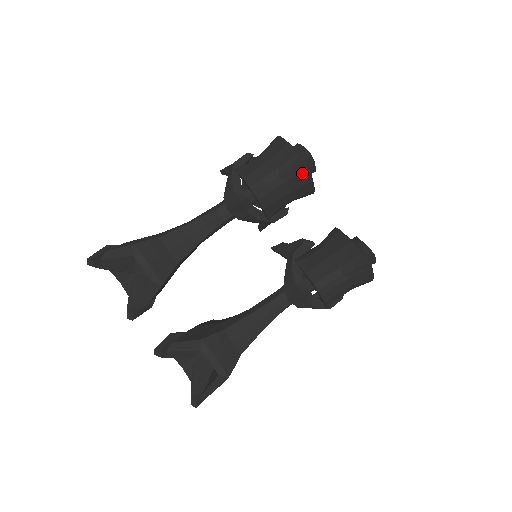
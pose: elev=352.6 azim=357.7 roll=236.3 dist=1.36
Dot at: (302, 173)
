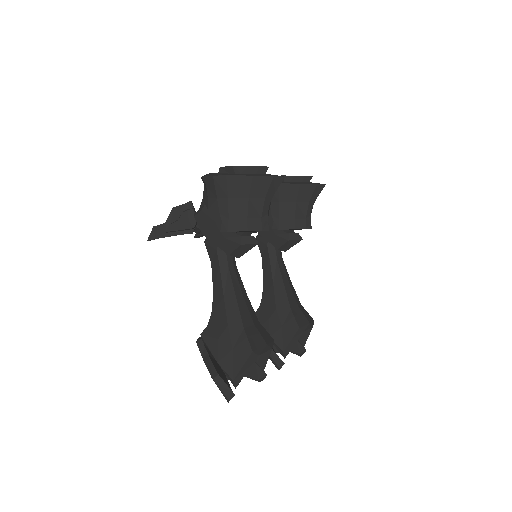
Dot at: occluded
